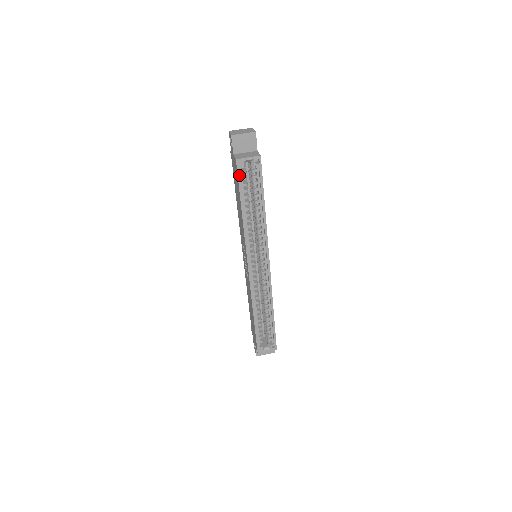
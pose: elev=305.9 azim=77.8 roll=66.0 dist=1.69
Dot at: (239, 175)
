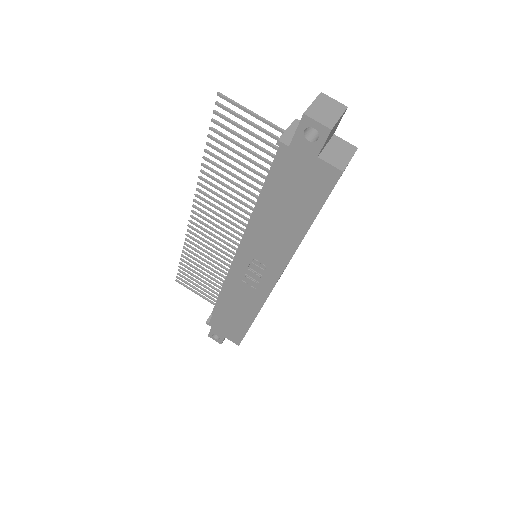
Dot at: occluded
